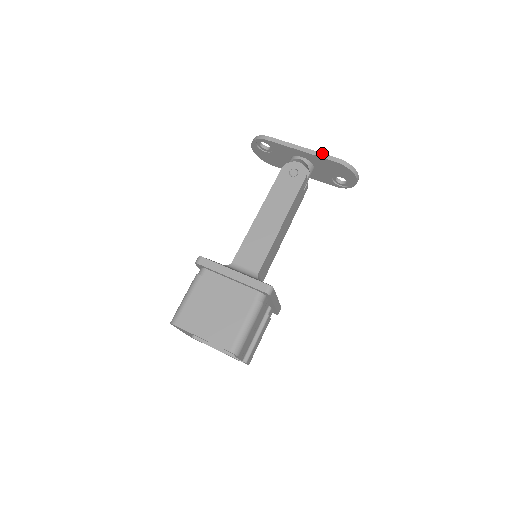
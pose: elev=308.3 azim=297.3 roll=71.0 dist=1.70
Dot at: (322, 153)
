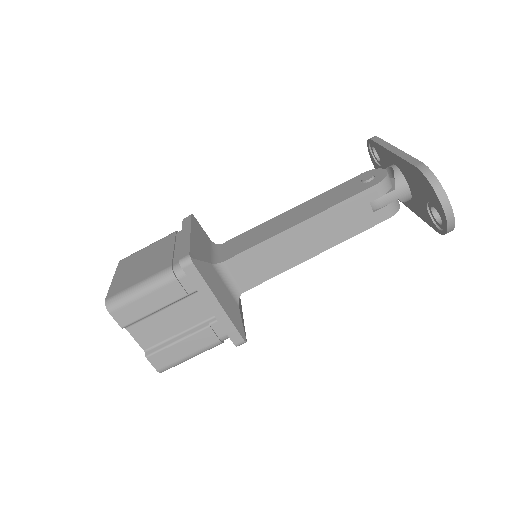
Dot at: (410, 155)
